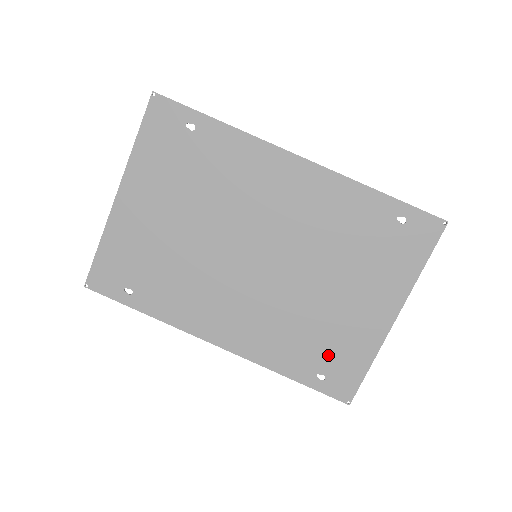
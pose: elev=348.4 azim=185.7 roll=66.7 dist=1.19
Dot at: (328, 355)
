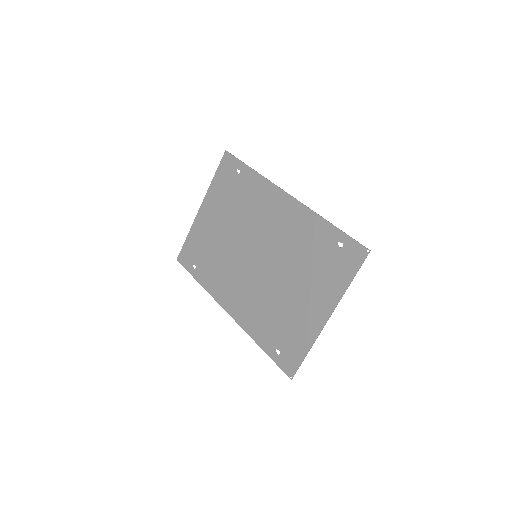
Dot at: (284, 336)
